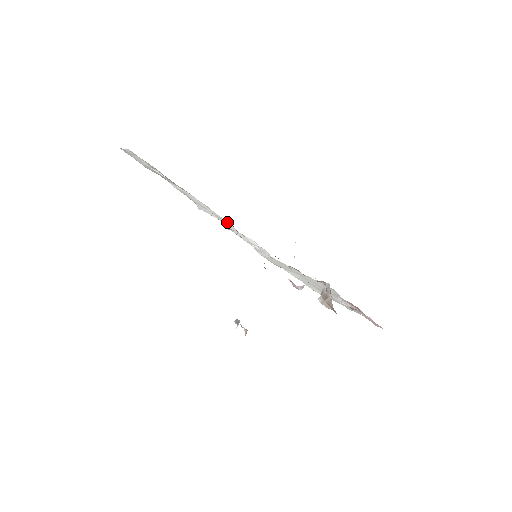
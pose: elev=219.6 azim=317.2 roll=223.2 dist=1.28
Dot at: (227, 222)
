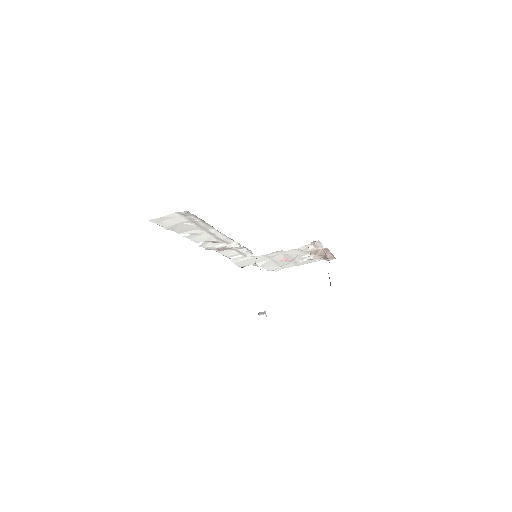
Dot at: (231, 242)
